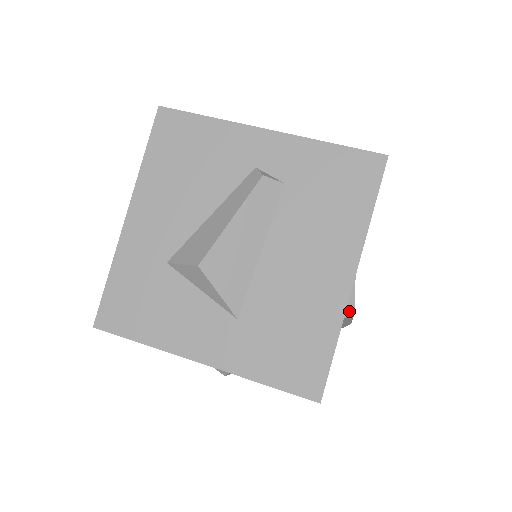
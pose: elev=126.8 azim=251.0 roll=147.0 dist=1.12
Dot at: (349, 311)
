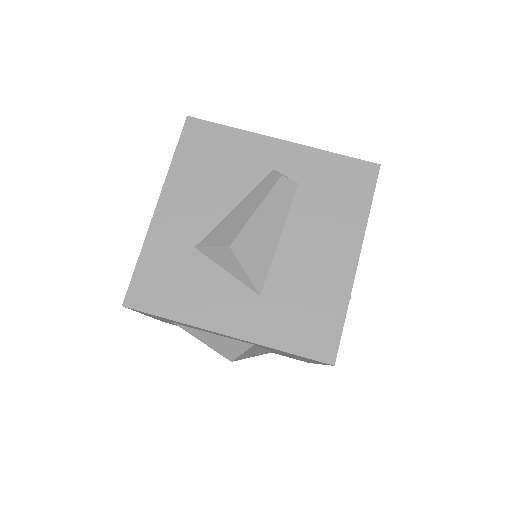
Dot at: occluded
